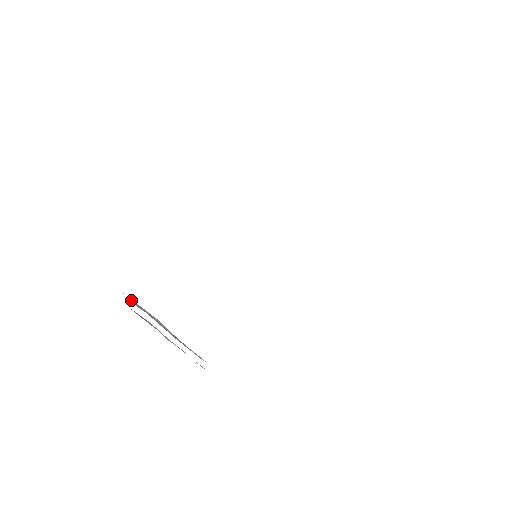
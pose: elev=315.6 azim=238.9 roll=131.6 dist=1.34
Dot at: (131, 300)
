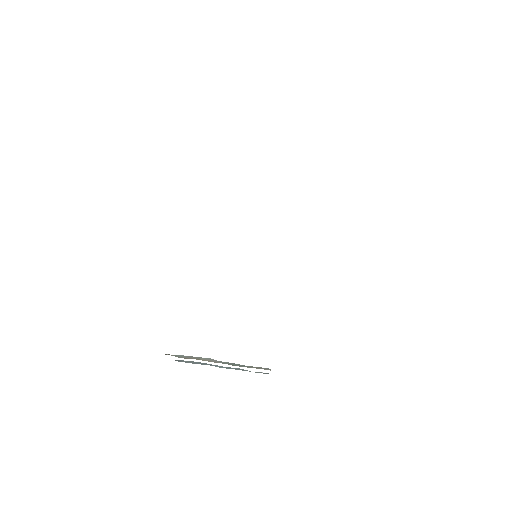
Dot at: (175, 356)
